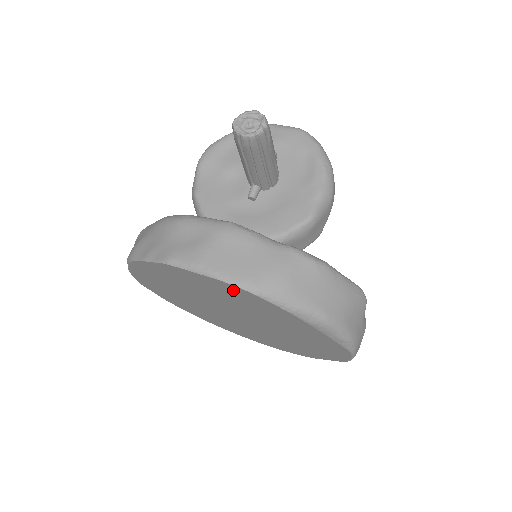
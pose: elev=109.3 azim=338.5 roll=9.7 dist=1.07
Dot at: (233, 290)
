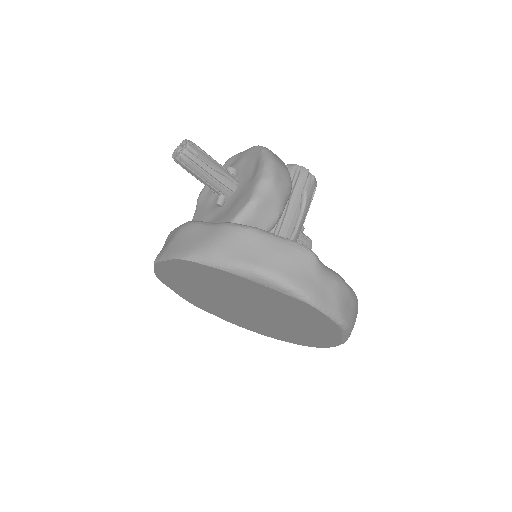
Dot at: (189, 267)
